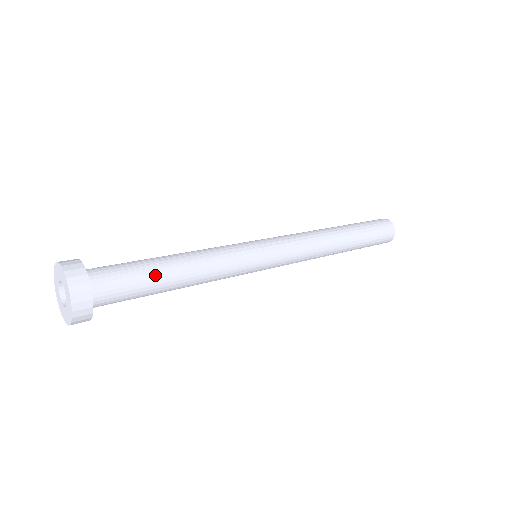
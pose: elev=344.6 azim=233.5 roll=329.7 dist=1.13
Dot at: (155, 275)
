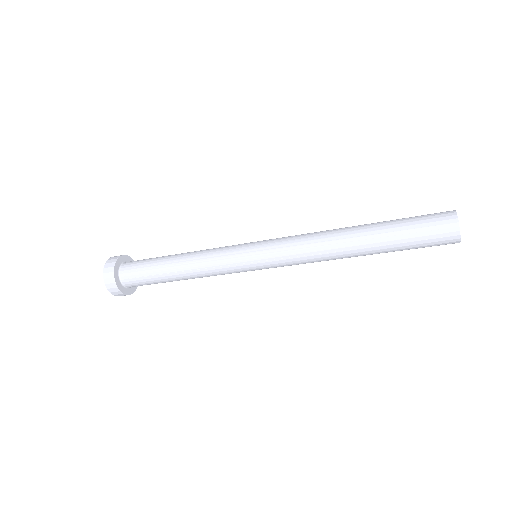
Dot at: (162, 257)
